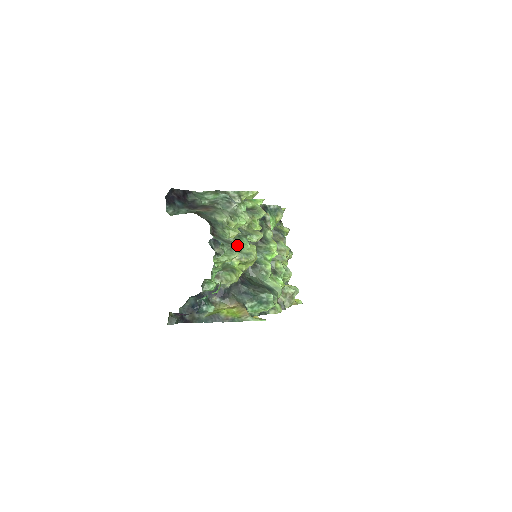
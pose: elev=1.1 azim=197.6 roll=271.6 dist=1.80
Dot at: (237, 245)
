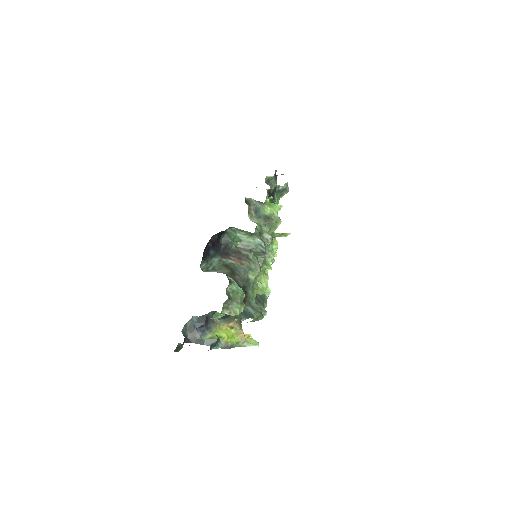
Dot at: occluded
